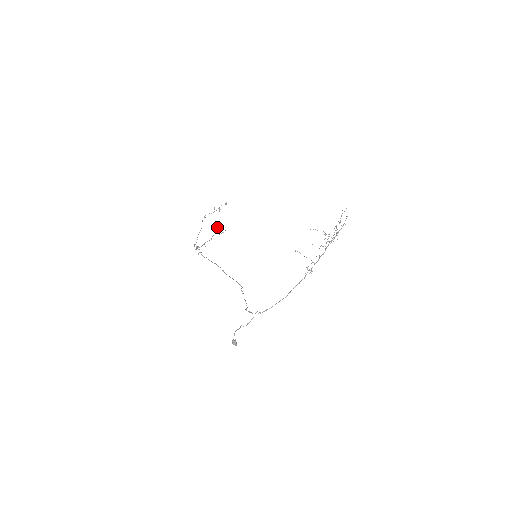
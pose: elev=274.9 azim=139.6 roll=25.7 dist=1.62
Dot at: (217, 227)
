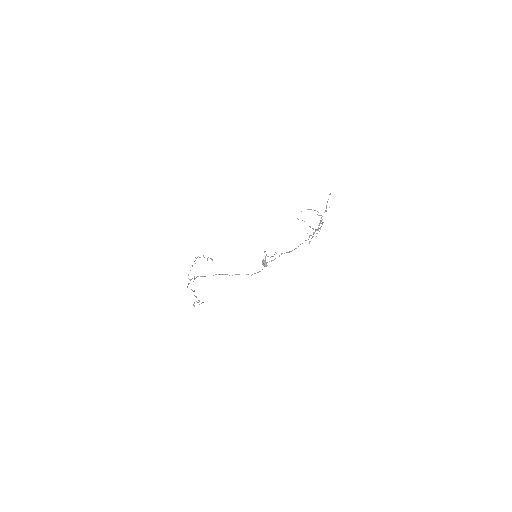
Dot at: occluded
